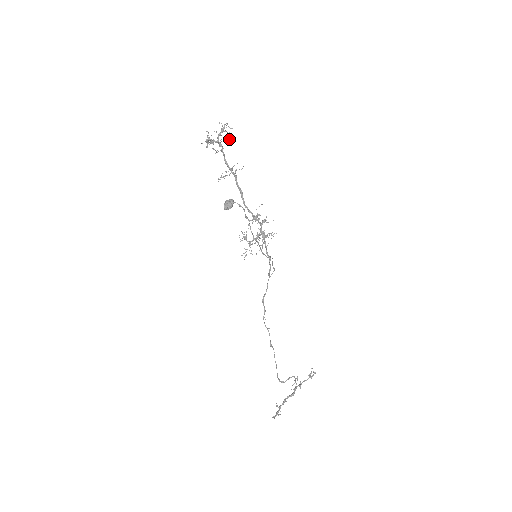
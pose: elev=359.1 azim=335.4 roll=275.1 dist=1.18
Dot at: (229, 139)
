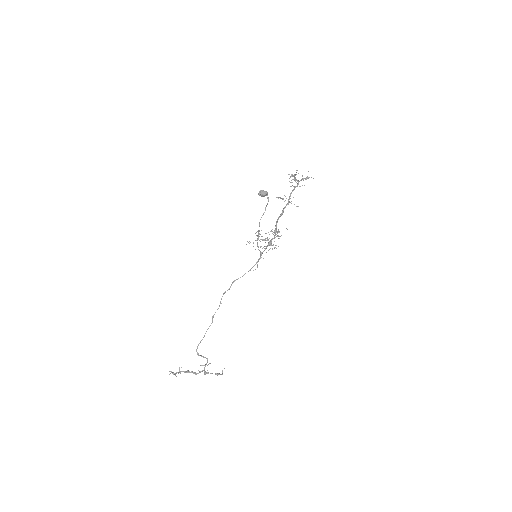
Dot at: occluded
